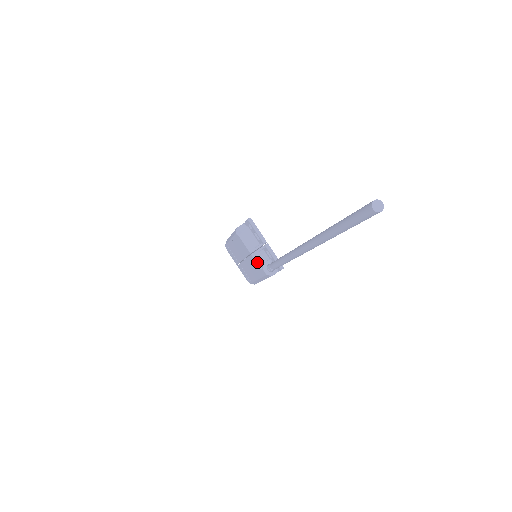
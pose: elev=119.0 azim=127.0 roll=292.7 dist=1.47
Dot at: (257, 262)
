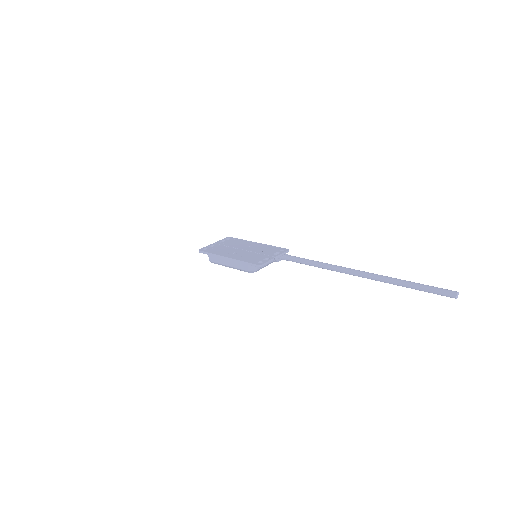
Dot at: occluded
